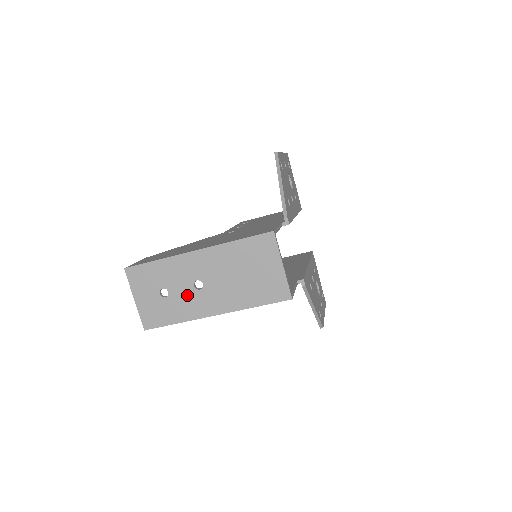
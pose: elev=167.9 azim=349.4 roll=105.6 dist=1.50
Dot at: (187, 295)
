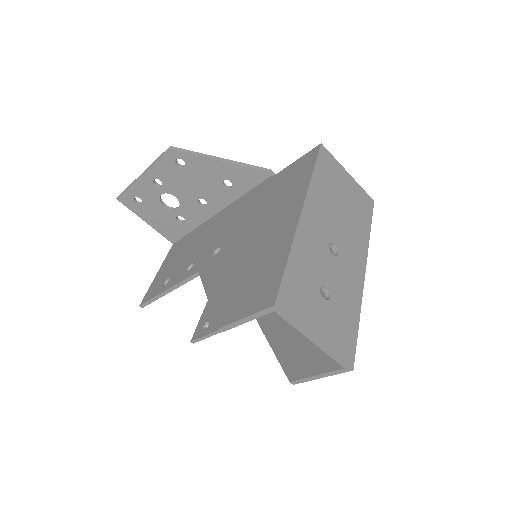
Dot at: (338, 272)
